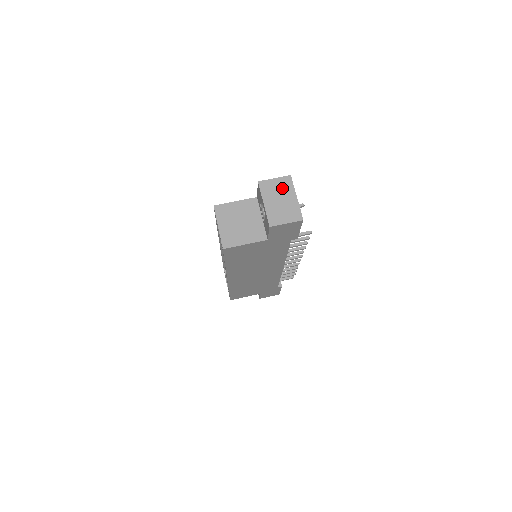
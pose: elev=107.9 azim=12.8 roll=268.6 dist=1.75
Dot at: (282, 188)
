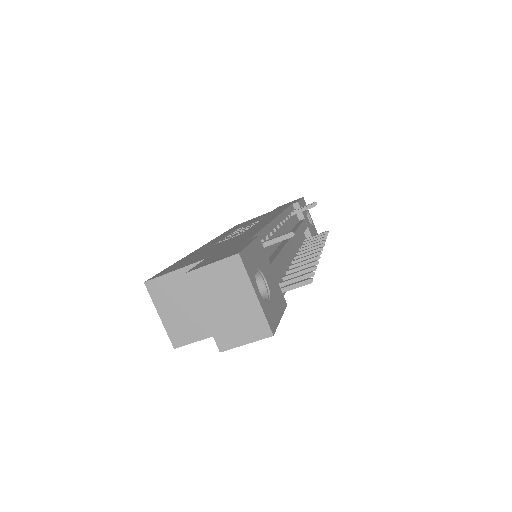
Dot at: (228, 281)
